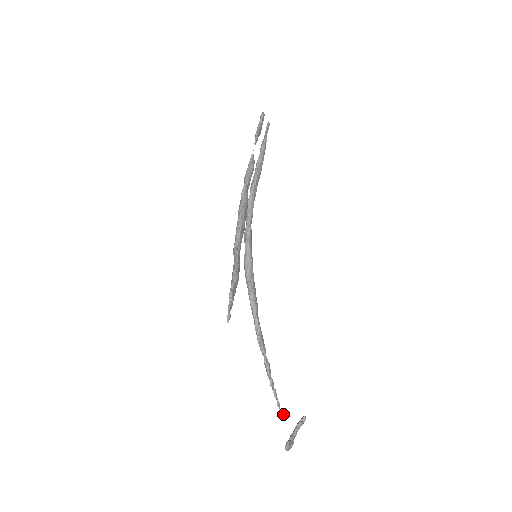
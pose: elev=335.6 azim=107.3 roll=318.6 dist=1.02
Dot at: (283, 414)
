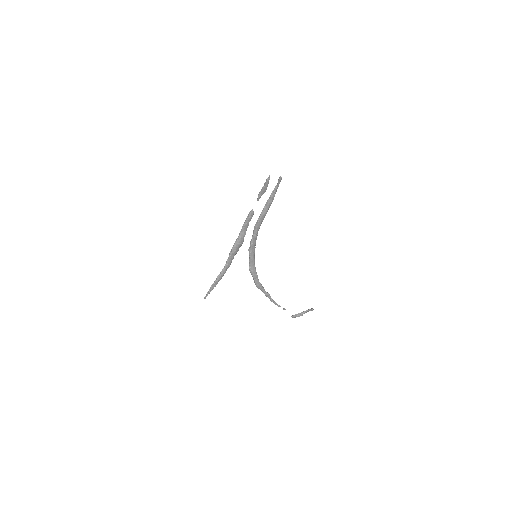
Dot at: (284, 309)
